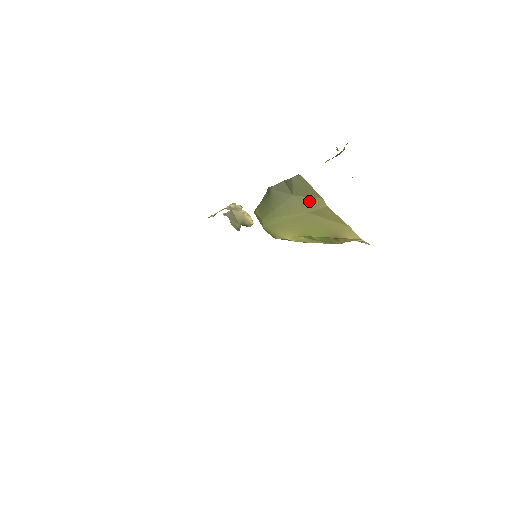
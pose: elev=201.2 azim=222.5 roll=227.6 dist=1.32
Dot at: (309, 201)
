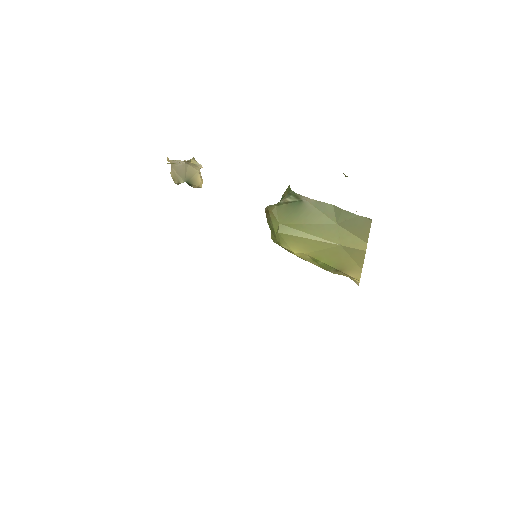
Dot at: (350, 237)
